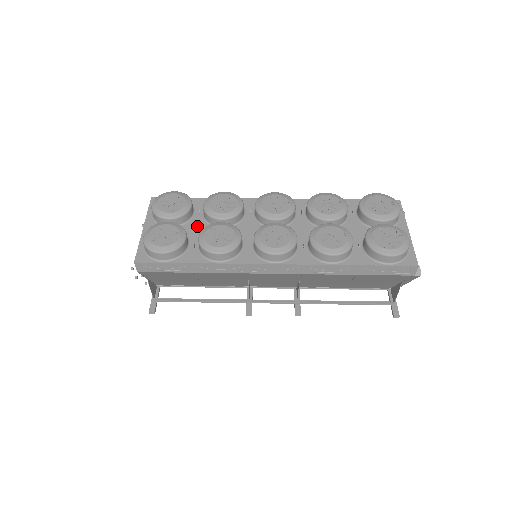
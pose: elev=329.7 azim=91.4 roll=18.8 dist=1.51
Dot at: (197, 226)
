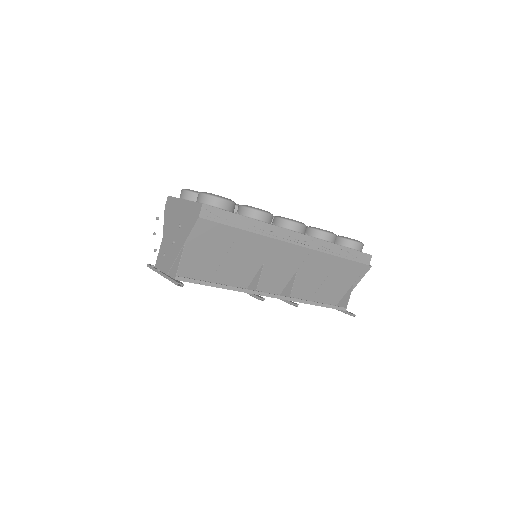
Dot at: occluded
